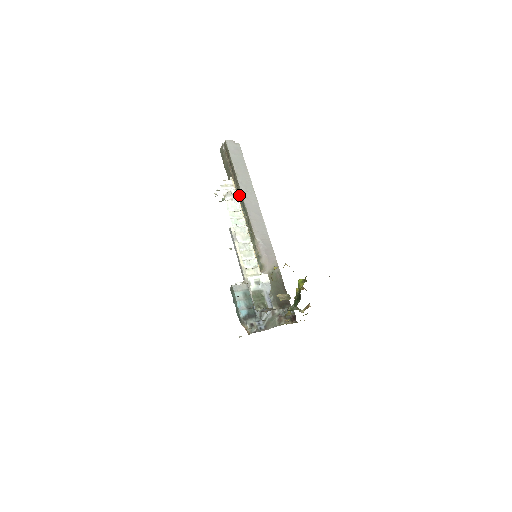
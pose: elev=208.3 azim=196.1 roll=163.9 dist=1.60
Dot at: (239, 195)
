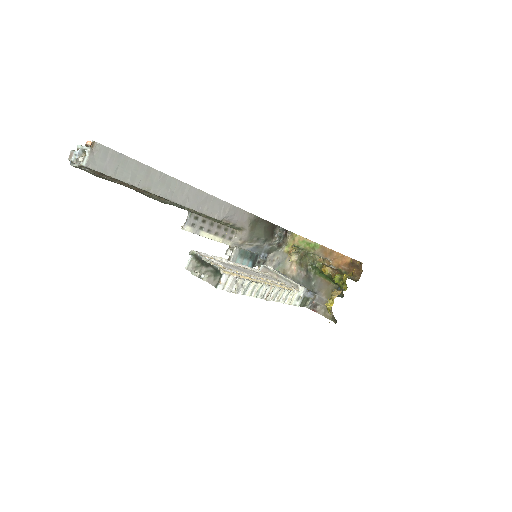
Dot at: (166, 200)
